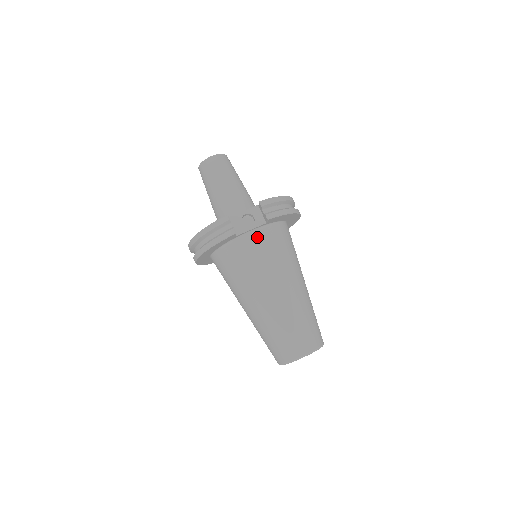
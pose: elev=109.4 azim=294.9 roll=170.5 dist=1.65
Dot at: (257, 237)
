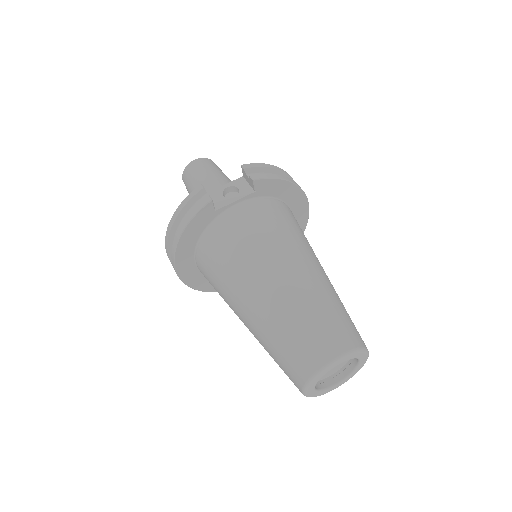
Dot at: (245, 210)
